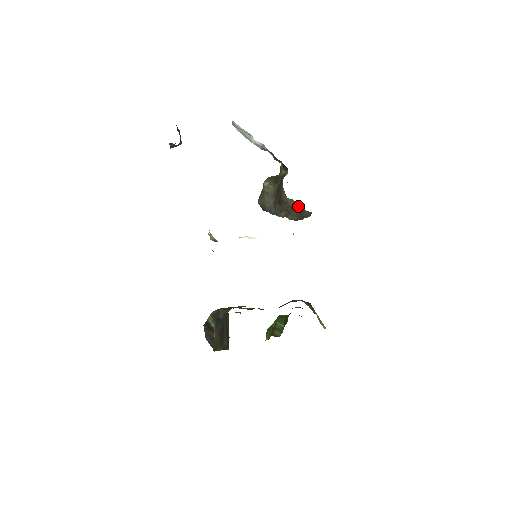
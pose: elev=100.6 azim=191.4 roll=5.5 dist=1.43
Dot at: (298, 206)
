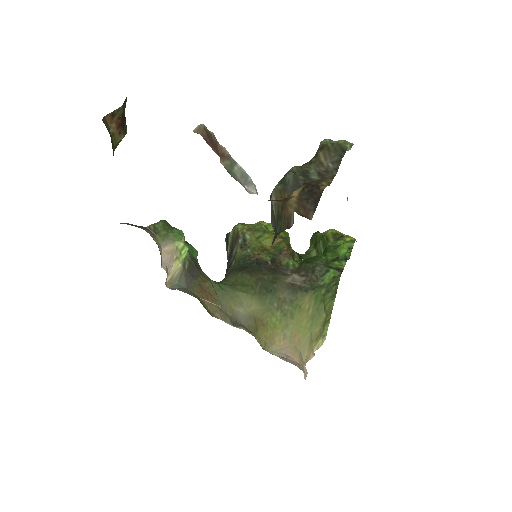
Dot at: occluded
